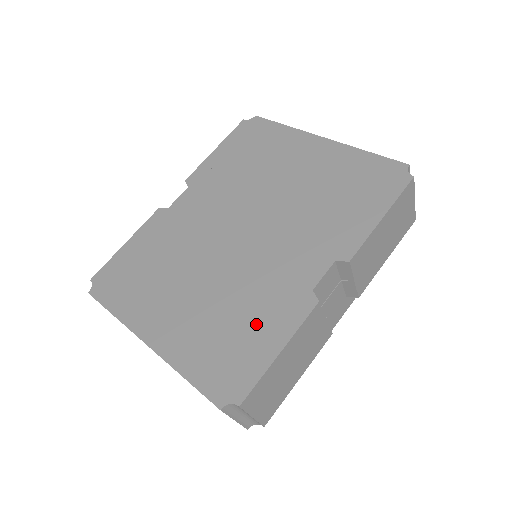
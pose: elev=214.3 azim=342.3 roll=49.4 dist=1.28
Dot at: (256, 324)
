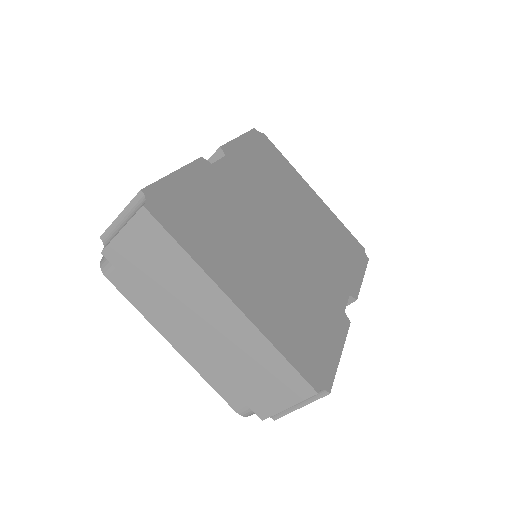
Dot at: (320, 323)
